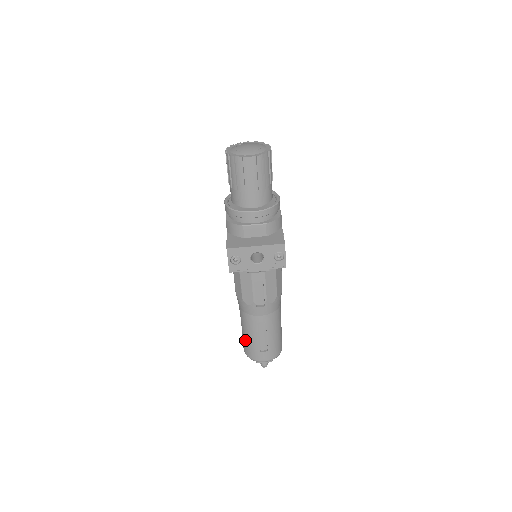
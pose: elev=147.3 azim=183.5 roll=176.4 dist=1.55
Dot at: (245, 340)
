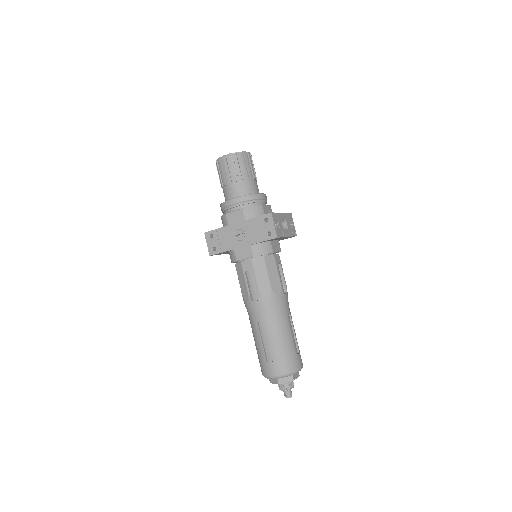
Dot at: (280, 351)
